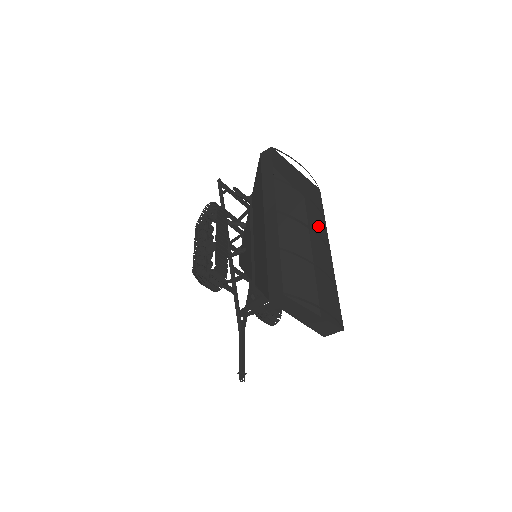
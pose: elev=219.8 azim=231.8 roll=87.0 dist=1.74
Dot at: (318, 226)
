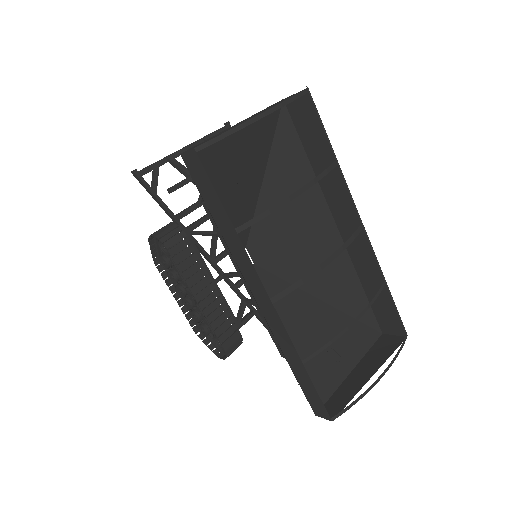
Dot at: occluded
